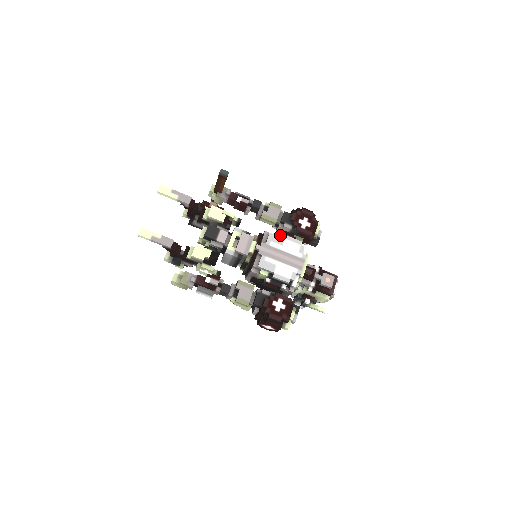
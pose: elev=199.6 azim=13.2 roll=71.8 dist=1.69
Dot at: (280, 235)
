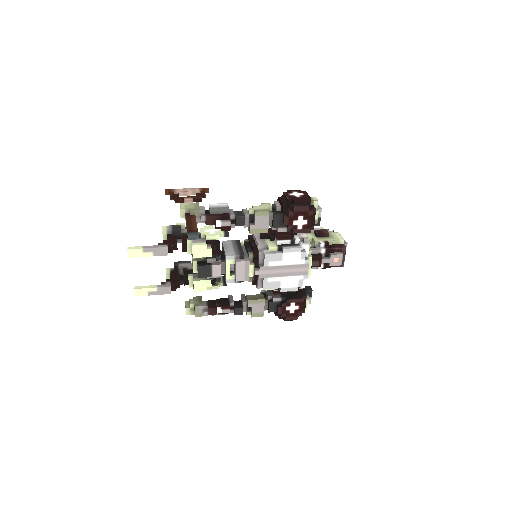
Dot at: (276, 247)
